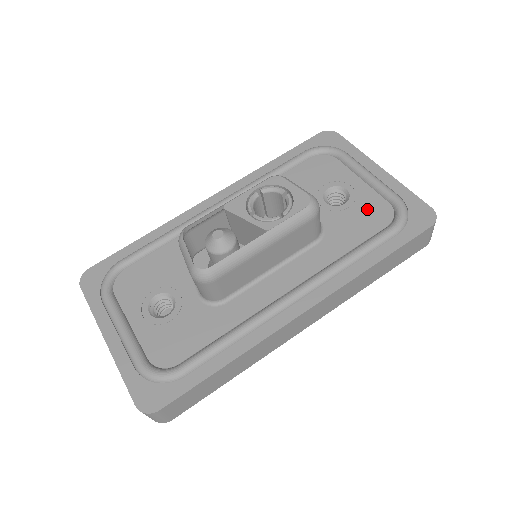
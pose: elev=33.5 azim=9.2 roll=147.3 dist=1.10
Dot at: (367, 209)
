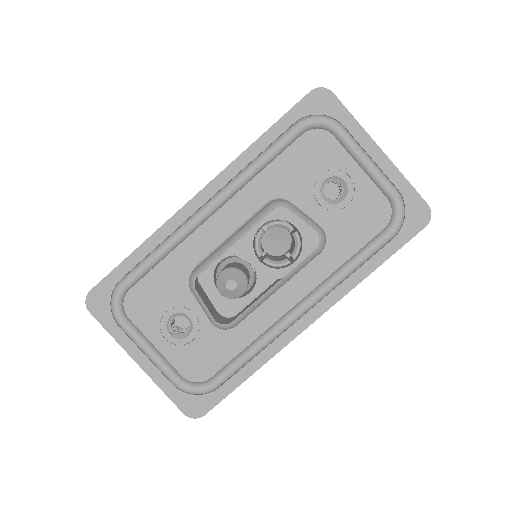
Dot at: (366, 207)
